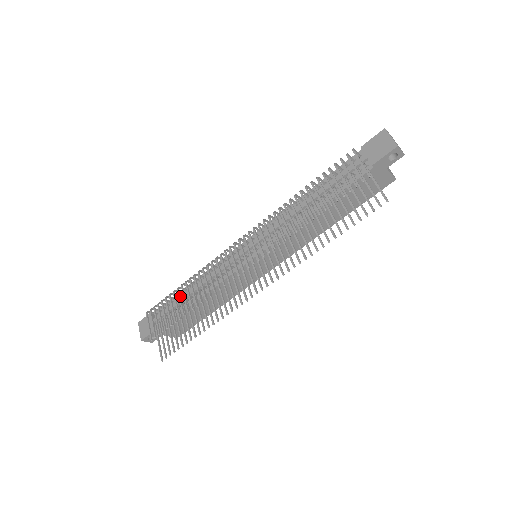
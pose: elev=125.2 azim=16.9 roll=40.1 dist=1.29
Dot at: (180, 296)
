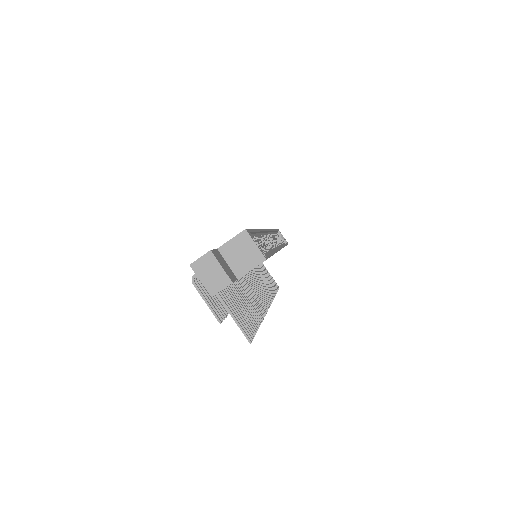
Dot at: occluded
